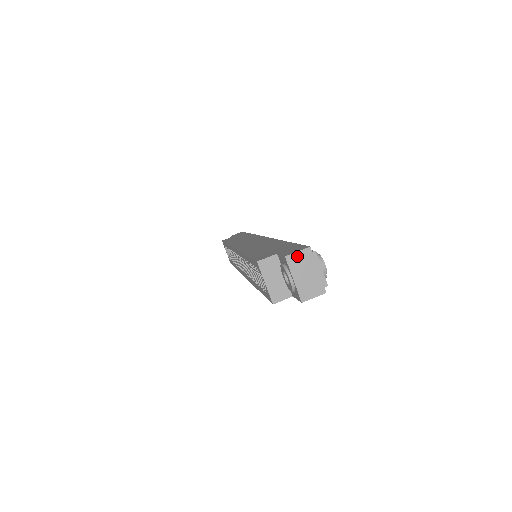
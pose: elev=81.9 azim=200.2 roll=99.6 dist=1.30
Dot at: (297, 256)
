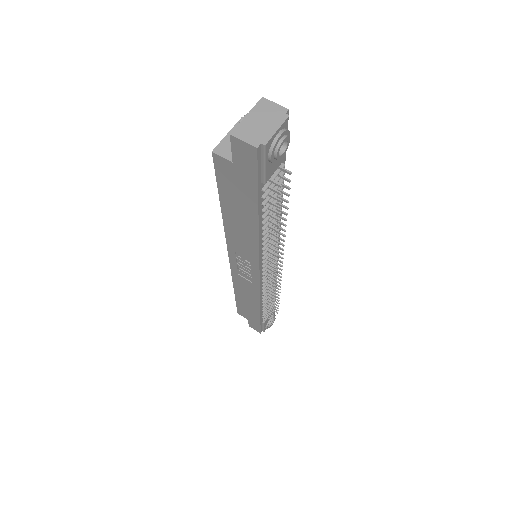
Dot at: (271, 105)
